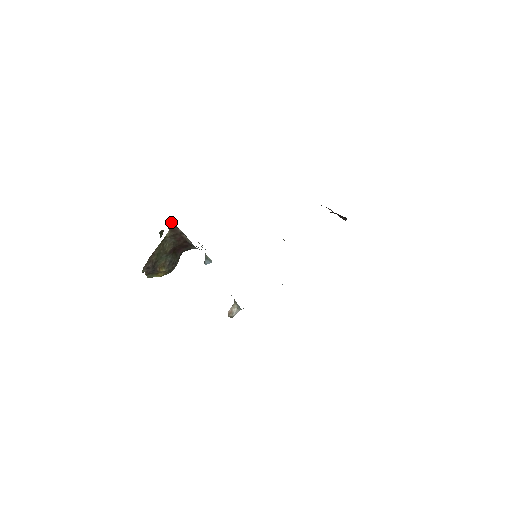
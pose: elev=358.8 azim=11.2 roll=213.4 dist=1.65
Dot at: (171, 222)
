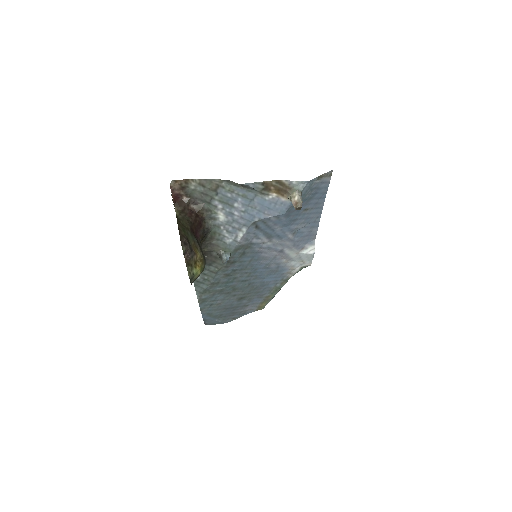
Dot at: (173, 190)
